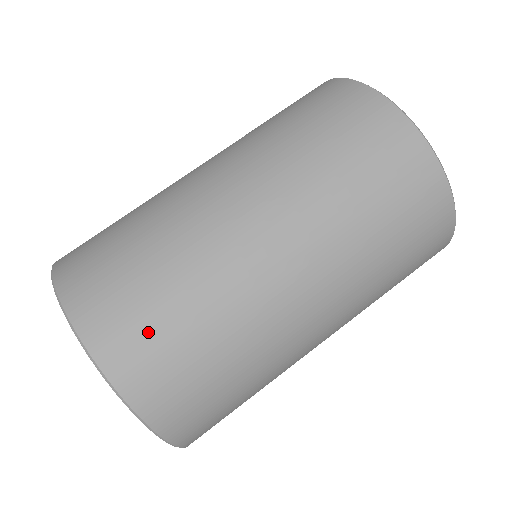
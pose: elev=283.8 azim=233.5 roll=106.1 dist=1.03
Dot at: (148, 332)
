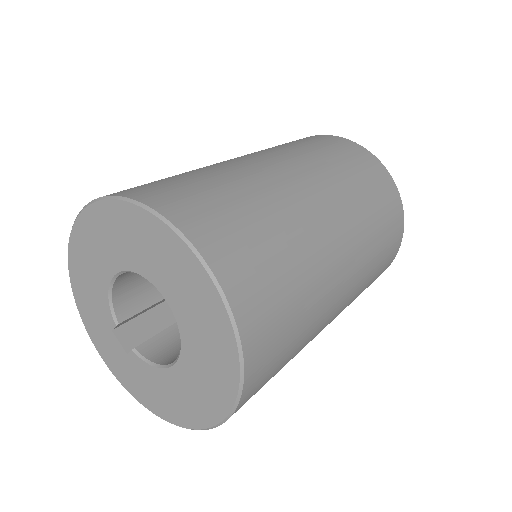
Dot at: occluded
